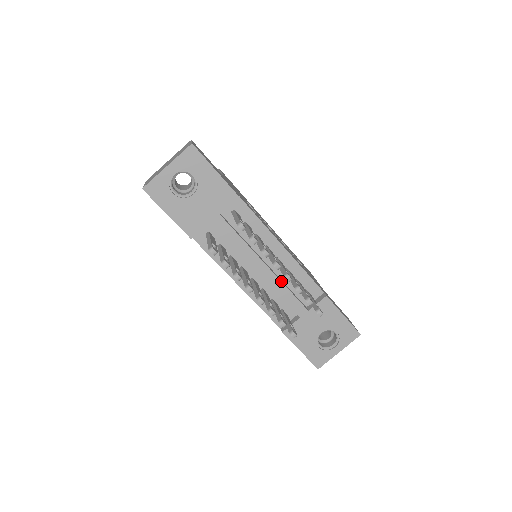
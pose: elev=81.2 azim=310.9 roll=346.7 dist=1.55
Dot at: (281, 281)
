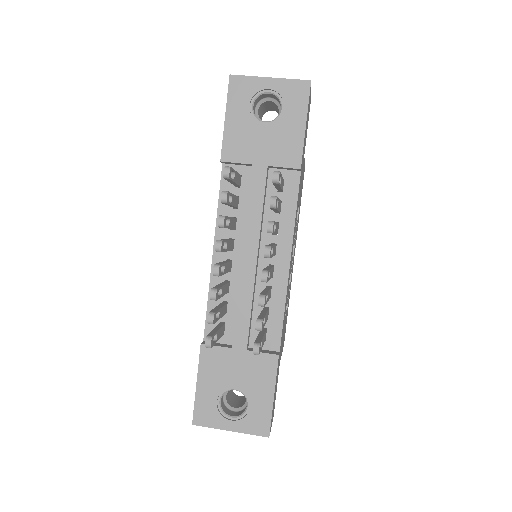
Dot at: (254, 290)
